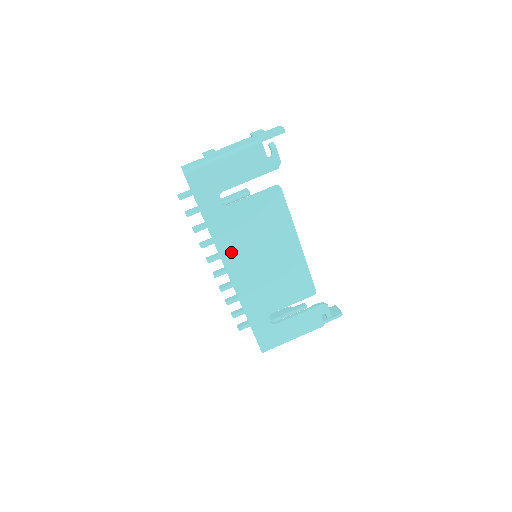
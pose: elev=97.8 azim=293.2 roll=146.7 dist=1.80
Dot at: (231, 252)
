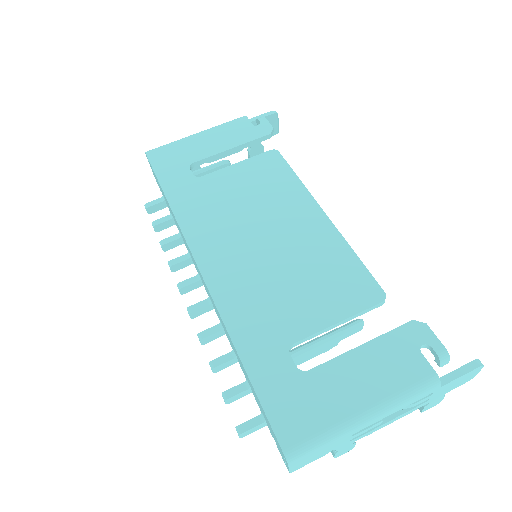
Dot at: (205, 233)
